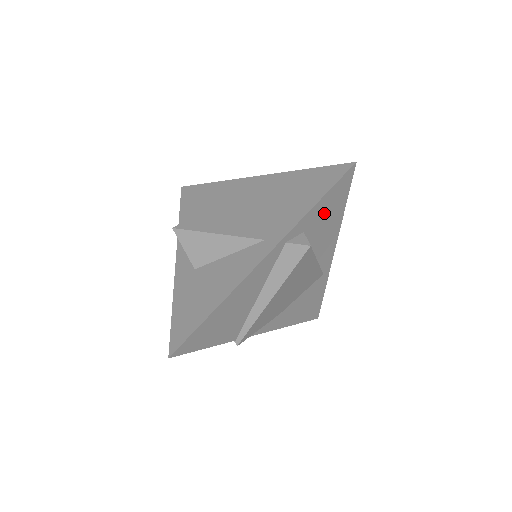
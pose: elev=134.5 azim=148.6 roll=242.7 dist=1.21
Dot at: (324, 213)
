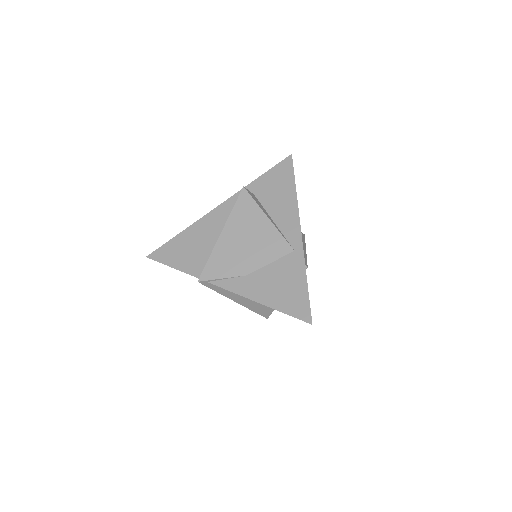
Dot at: (272, 185)
